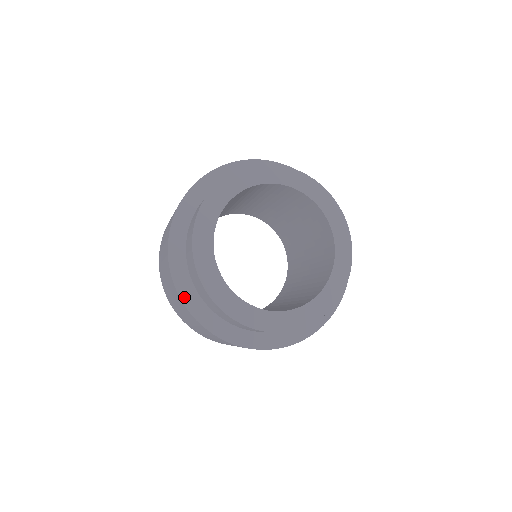
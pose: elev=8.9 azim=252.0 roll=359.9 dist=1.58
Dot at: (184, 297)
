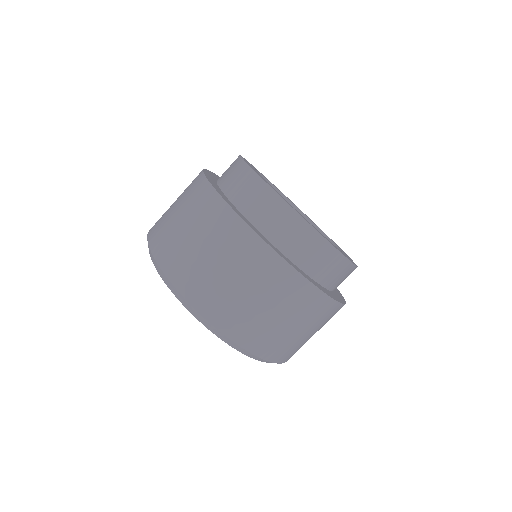
Dot at: (270, 245)
